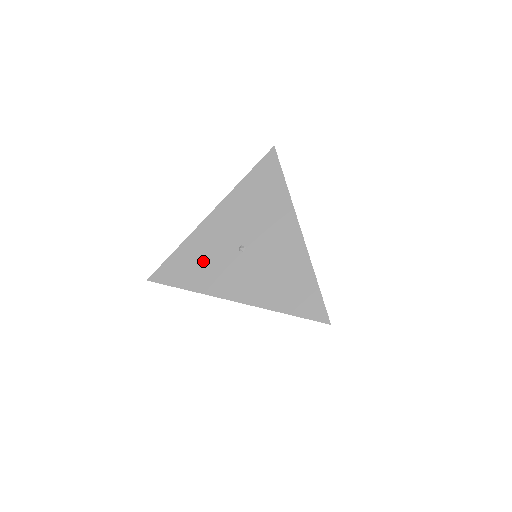
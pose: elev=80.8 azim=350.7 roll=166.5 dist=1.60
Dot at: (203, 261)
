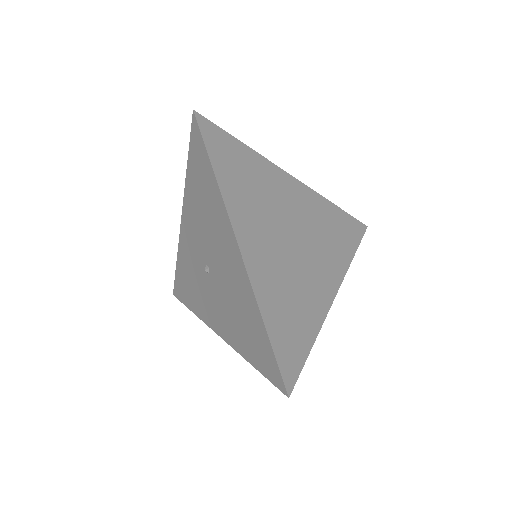
Dot at: (191, 280)
